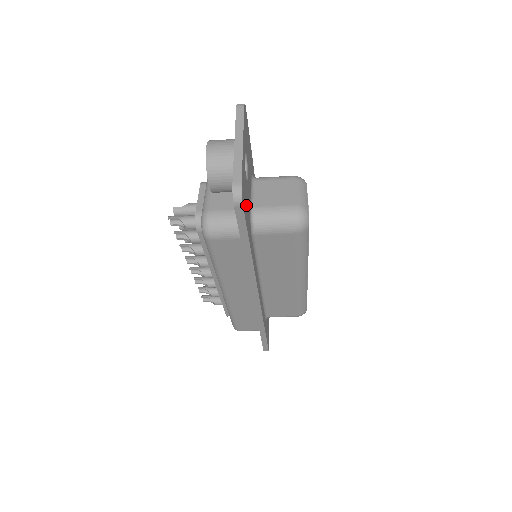
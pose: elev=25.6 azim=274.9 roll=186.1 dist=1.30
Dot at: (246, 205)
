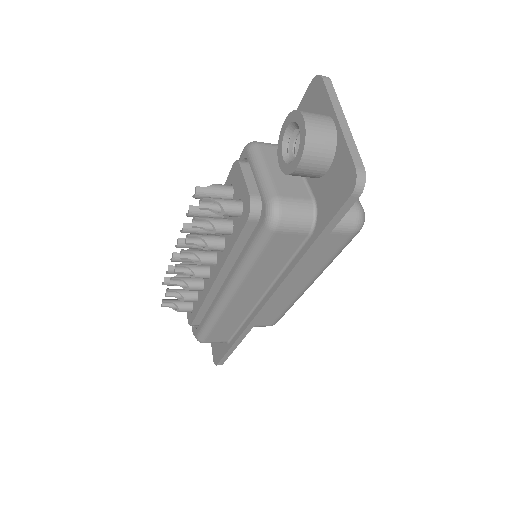
Dot at: occluded
